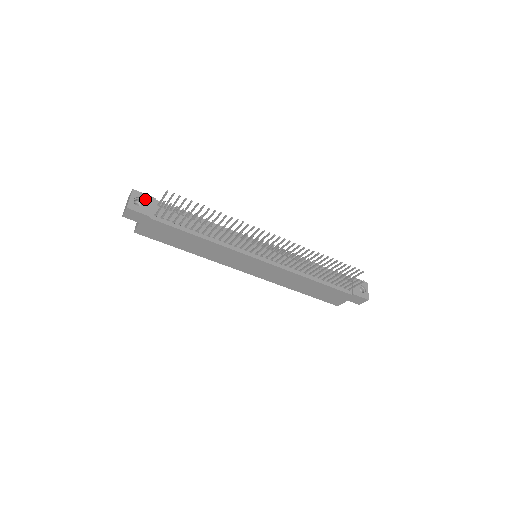
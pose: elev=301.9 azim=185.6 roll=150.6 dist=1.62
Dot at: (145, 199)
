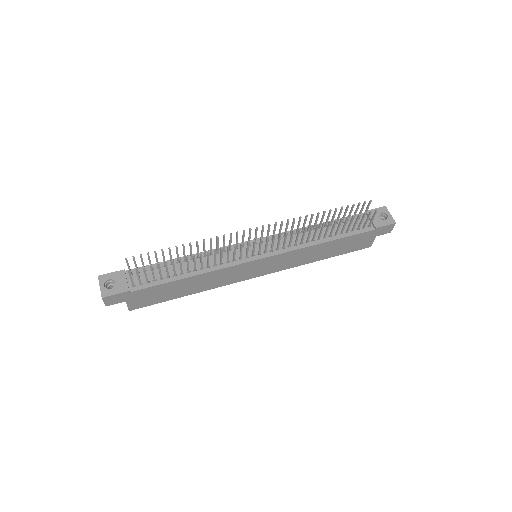
Dot at: (114, 277)
